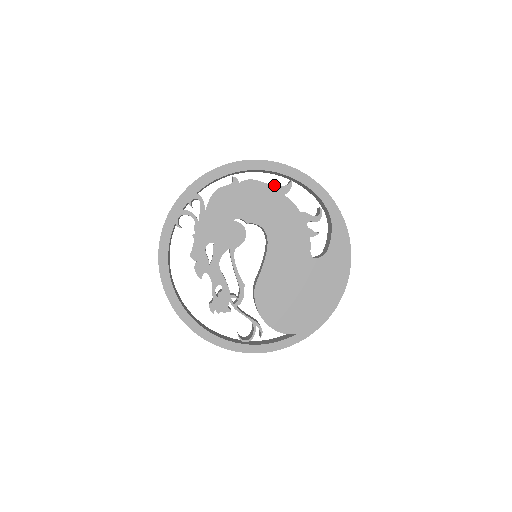
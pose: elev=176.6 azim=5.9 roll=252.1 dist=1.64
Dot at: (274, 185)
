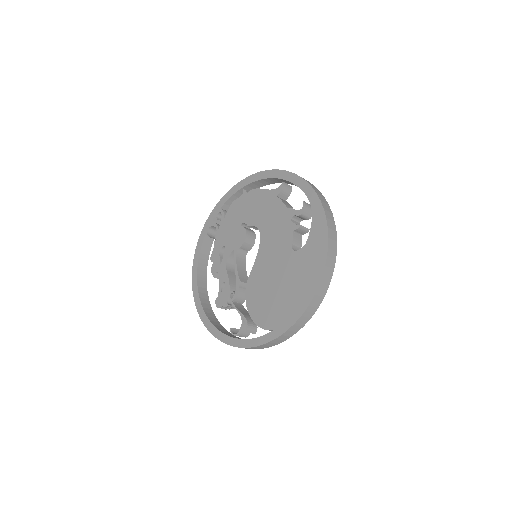
Dot at: occluded
